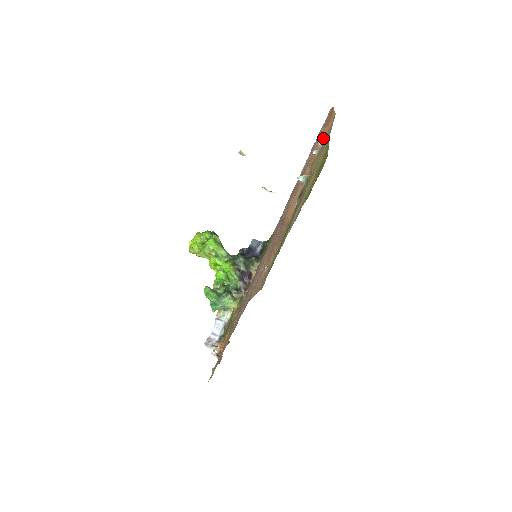
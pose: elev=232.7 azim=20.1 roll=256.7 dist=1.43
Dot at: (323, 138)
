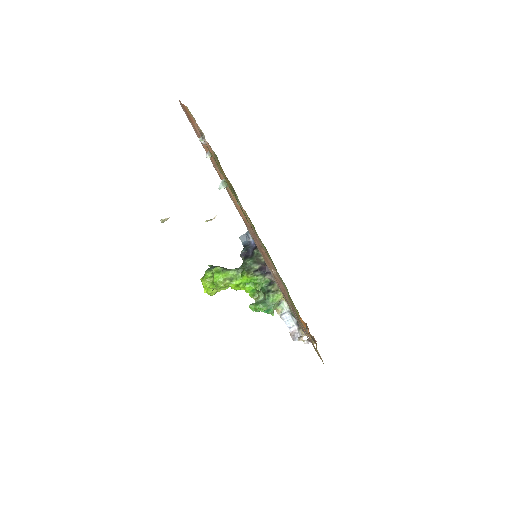
Dot at: occluded
